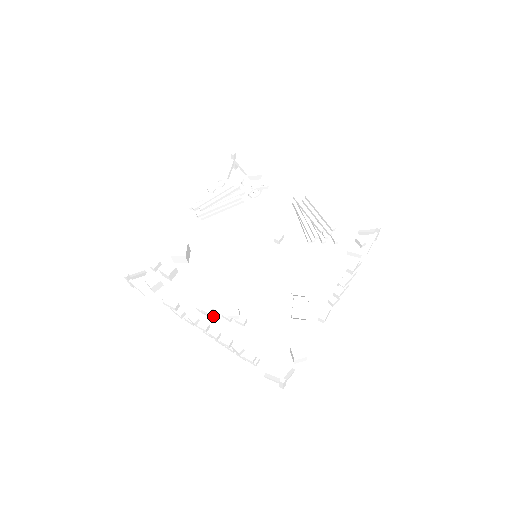
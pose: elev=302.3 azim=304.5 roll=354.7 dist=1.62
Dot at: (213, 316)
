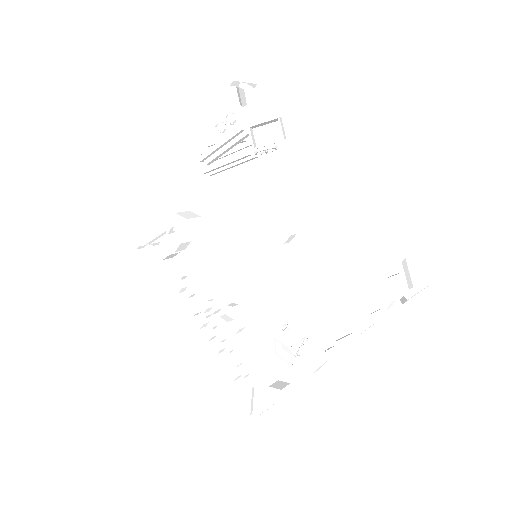
Dot at: (212, 312)
